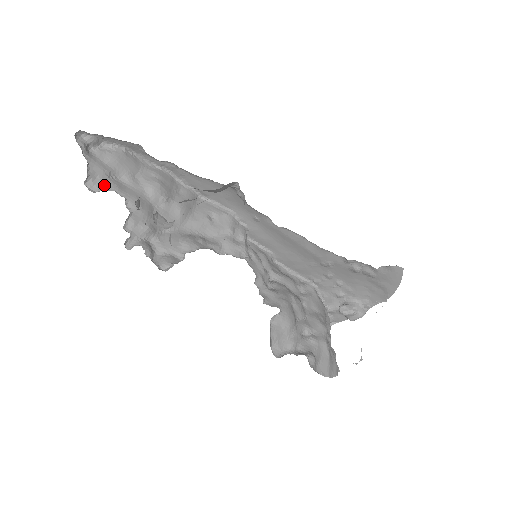
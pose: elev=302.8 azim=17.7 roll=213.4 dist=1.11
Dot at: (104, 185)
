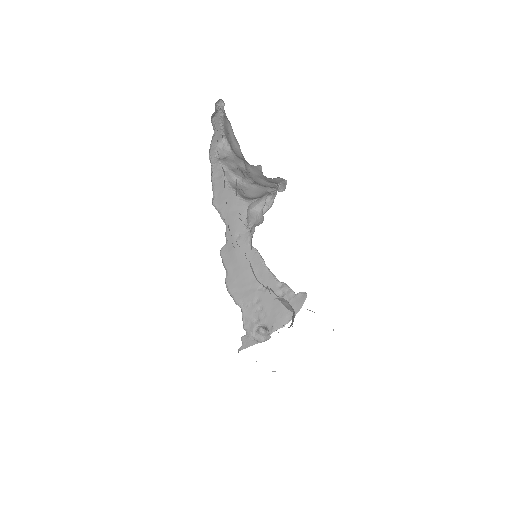
Dot at: occluded
